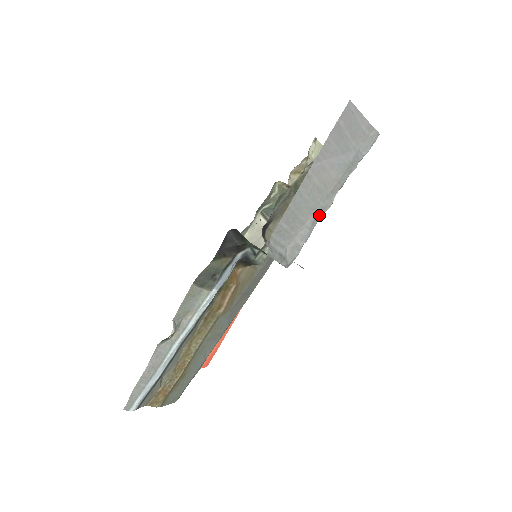
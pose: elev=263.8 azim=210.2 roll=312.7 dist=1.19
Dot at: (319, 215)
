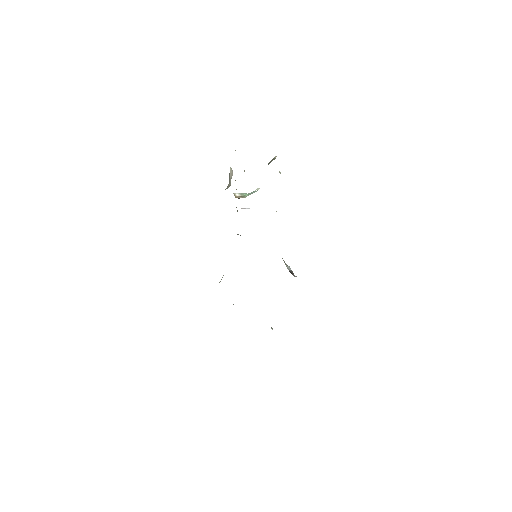
Dot at: occluded
